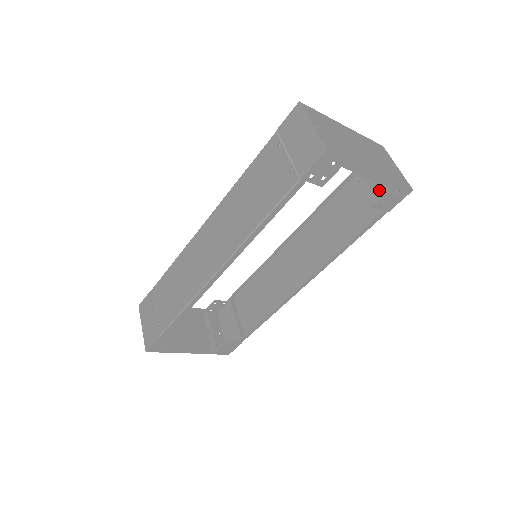
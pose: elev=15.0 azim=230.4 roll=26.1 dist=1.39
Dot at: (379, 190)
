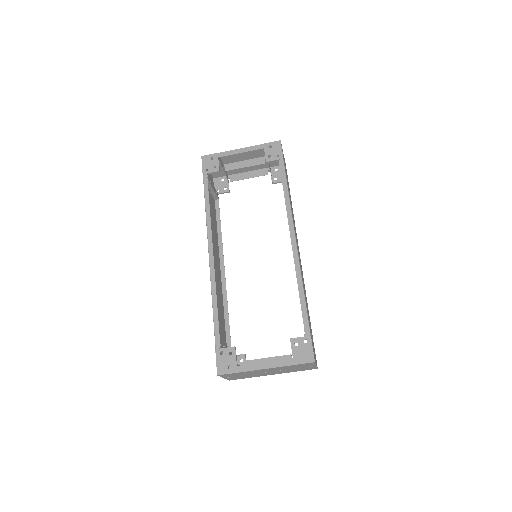
Dot at: occluded
